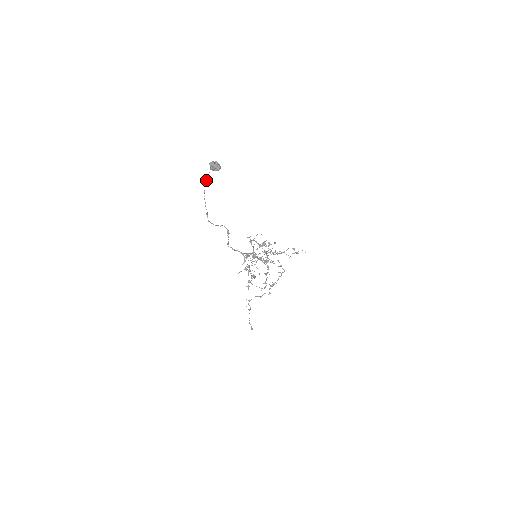
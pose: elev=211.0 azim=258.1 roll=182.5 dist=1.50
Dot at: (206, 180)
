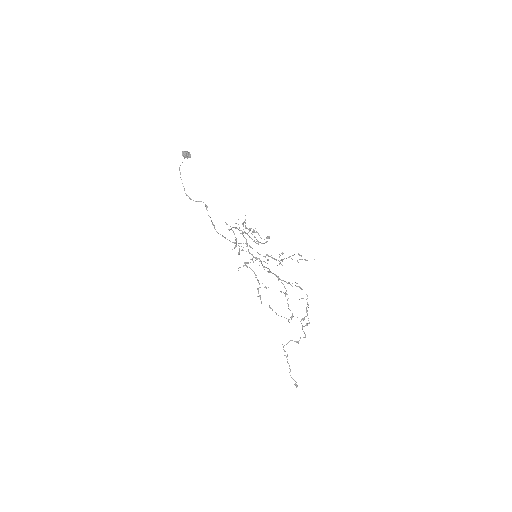
Dot at: occluded
